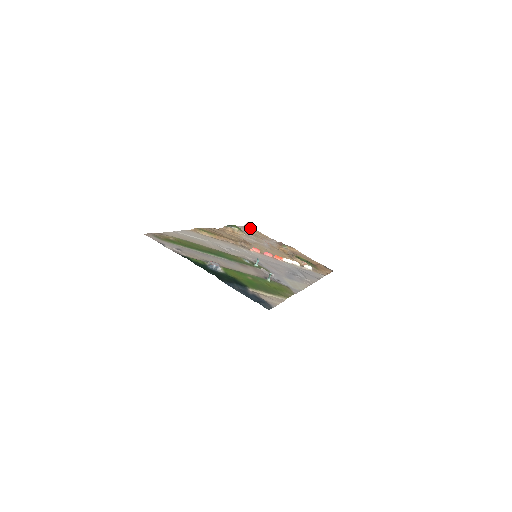
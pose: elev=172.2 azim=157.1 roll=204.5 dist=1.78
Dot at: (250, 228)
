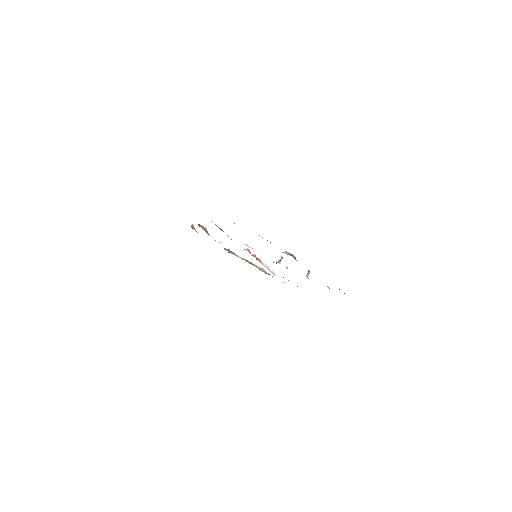
Dot at: occluded
